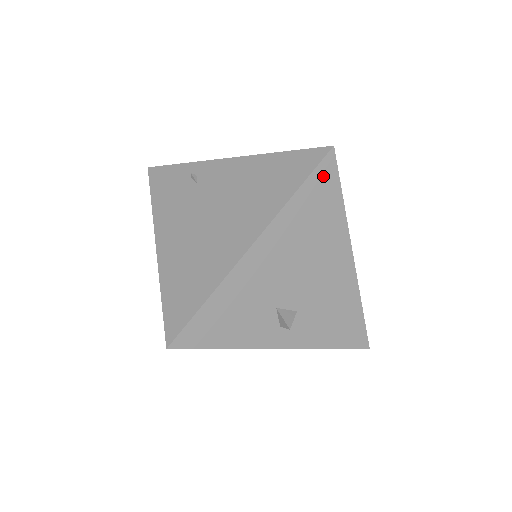
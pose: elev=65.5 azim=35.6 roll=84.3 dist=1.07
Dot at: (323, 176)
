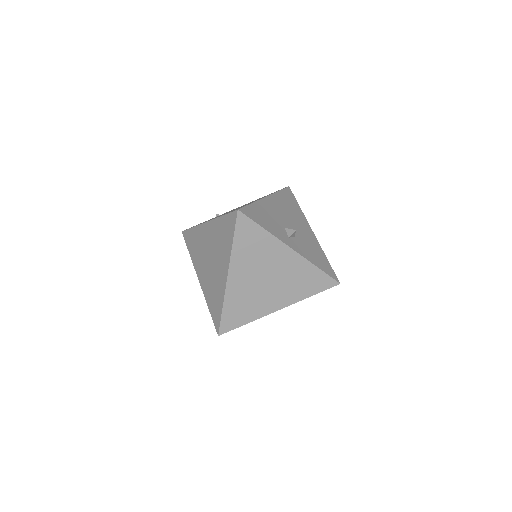
Dot at: (288, 193)
